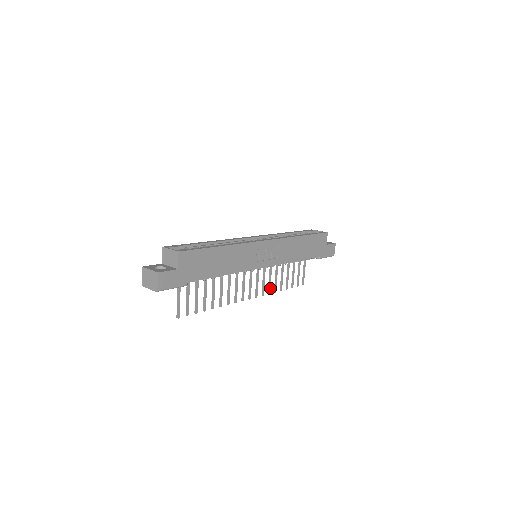
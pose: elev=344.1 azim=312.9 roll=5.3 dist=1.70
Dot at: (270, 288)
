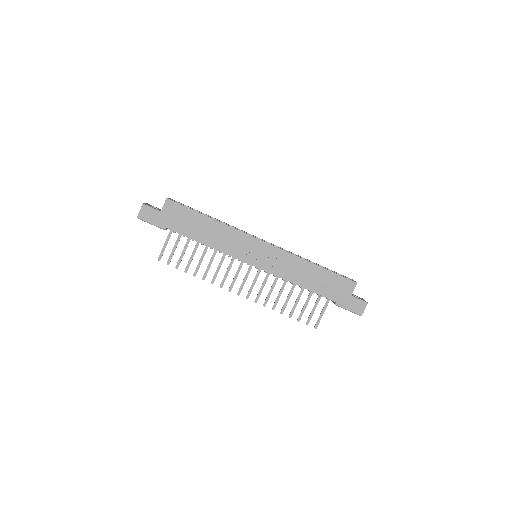
Dot at: occluded
